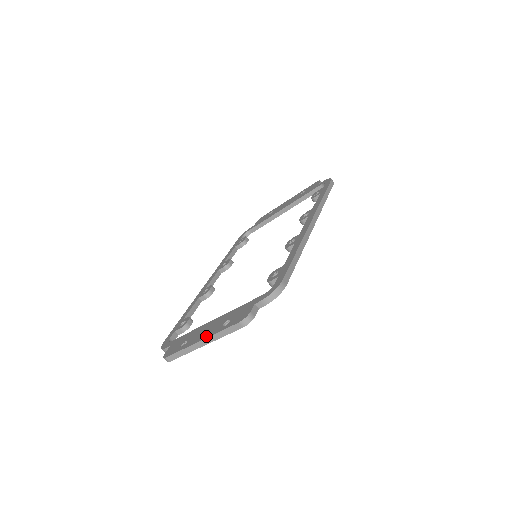
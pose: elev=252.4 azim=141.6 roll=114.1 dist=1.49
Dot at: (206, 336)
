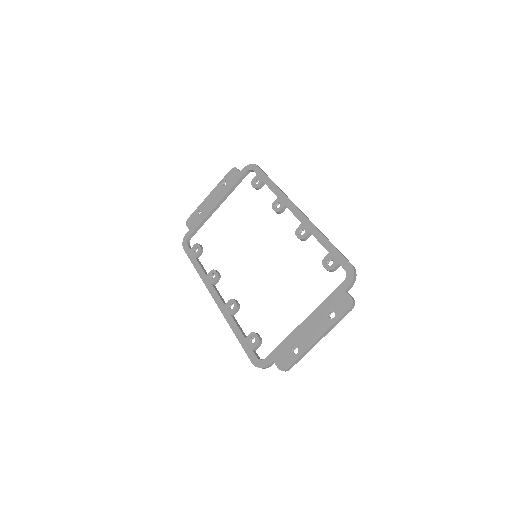
Dot at: (321, 333)
